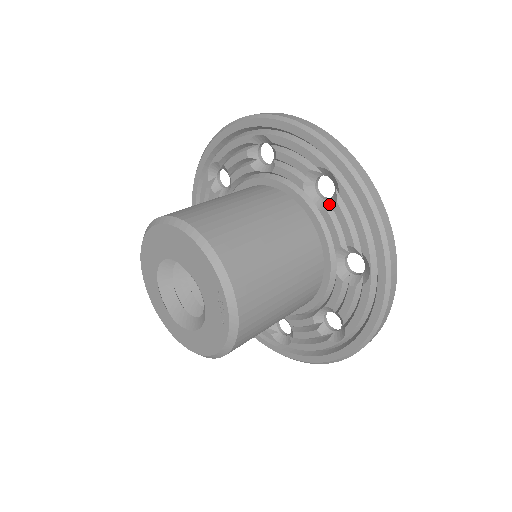
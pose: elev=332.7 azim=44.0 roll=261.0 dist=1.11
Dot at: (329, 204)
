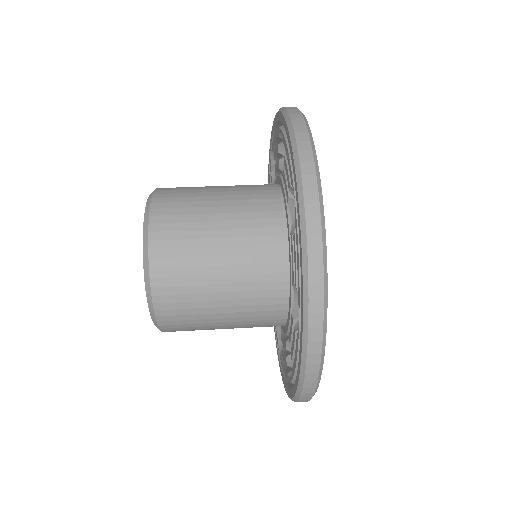
Dot at: occluded
